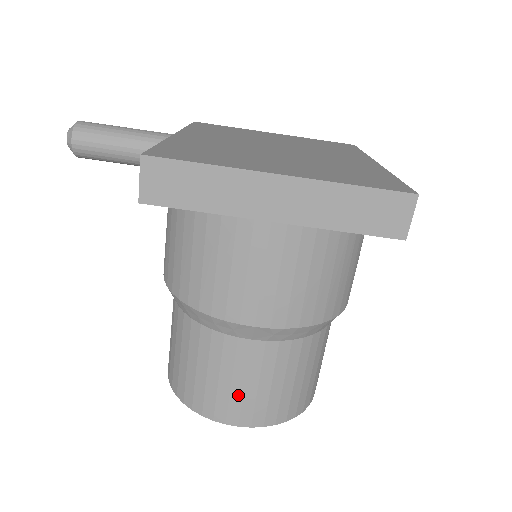
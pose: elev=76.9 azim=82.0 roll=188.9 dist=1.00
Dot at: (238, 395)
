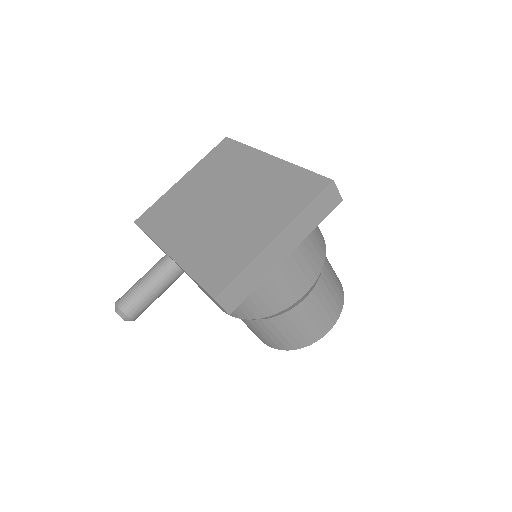
Dot at: (319, 321)
